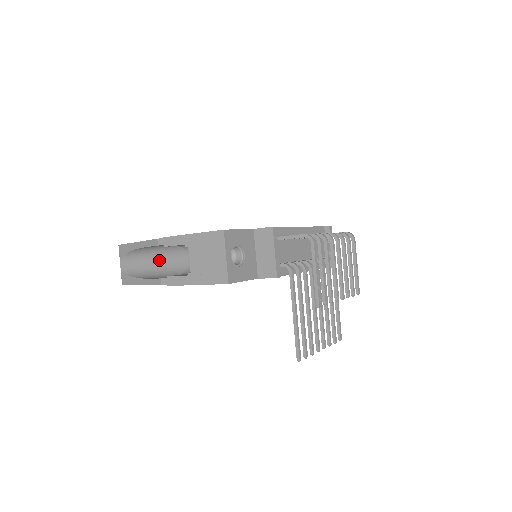
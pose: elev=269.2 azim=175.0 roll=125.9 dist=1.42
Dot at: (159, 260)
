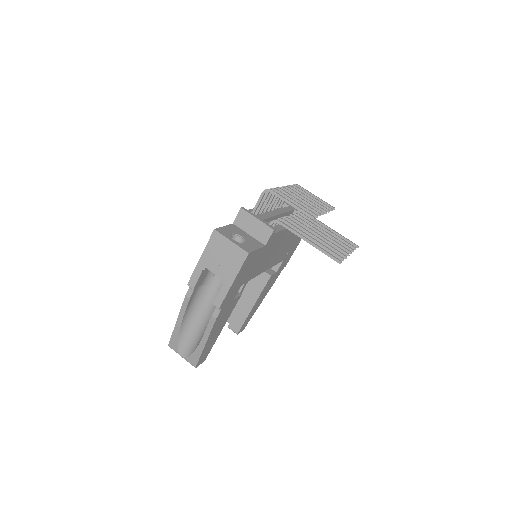
Dot at: (201, 317)
